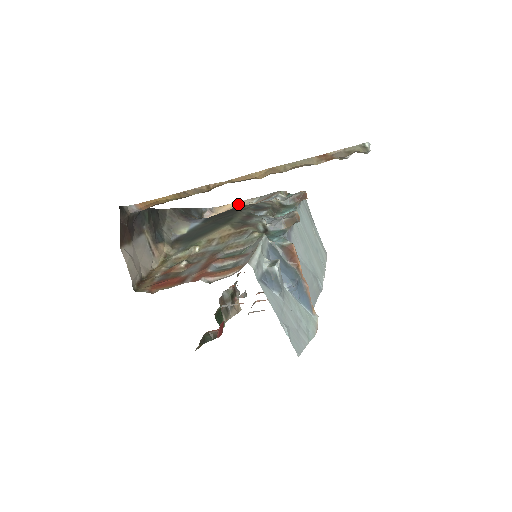
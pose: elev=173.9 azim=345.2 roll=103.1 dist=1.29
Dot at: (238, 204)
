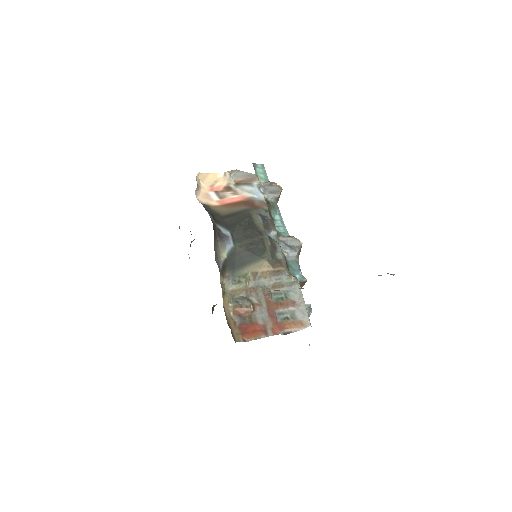
Dot at: (220, 179)
